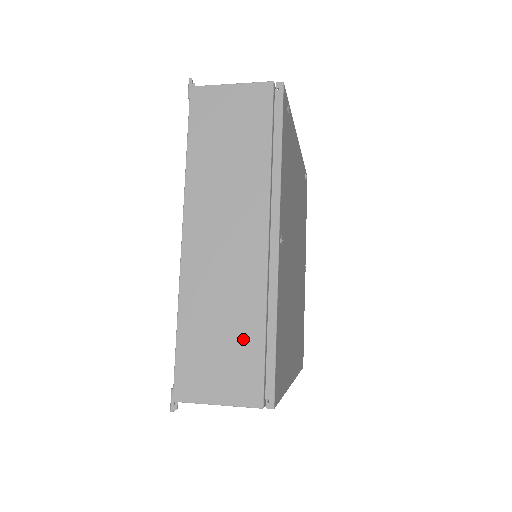
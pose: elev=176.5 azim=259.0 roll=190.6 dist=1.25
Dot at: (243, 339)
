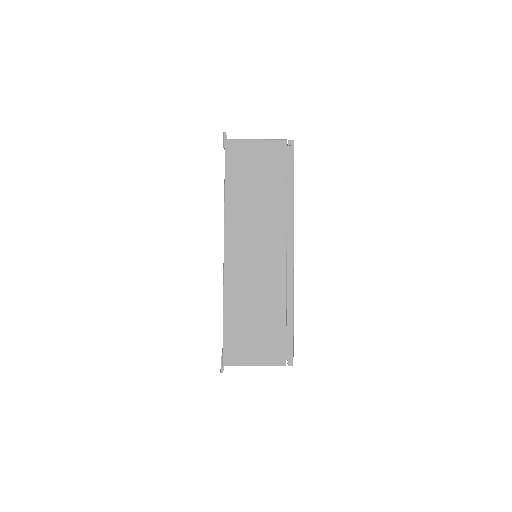
Dot at: (271, 321)
